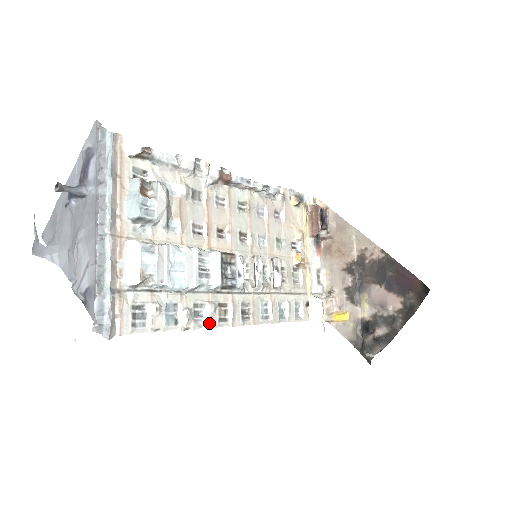
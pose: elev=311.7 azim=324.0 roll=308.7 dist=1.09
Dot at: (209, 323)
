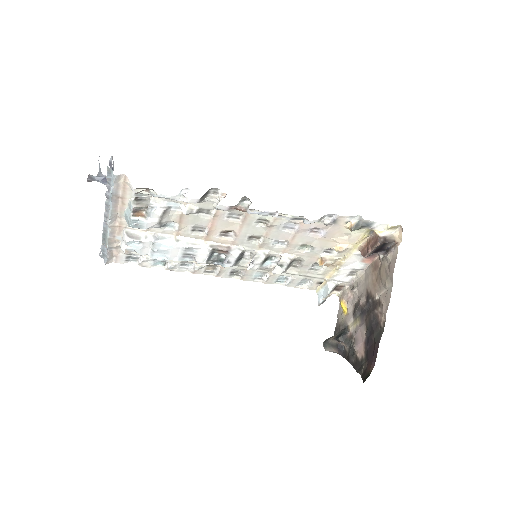
Dot at: (193, 272)
